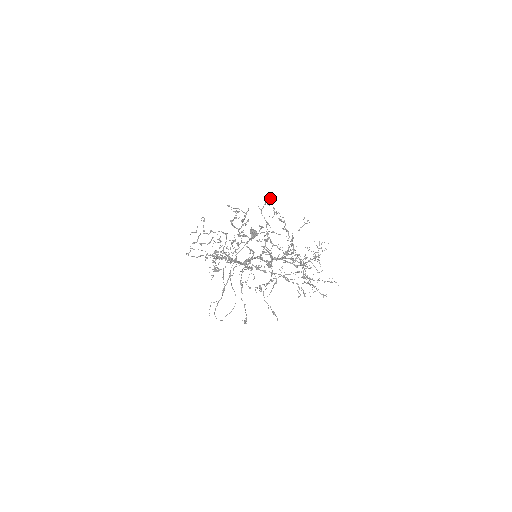
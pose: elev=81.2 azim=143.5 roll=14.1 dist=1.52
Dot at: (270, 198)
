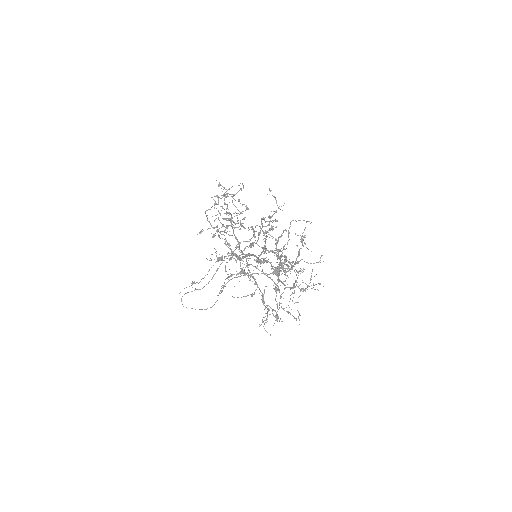
Dot at: occluded
